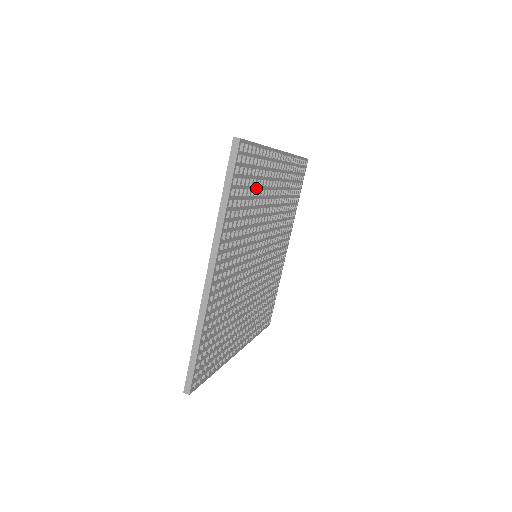
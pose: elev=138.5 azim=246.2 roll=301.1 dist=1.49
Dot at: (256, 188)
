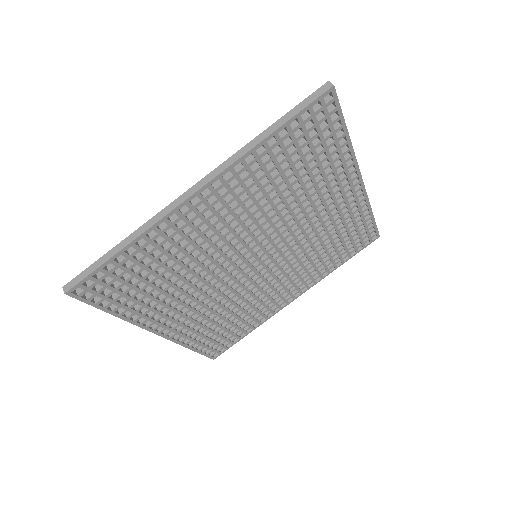
Dot at: (310, 173)
